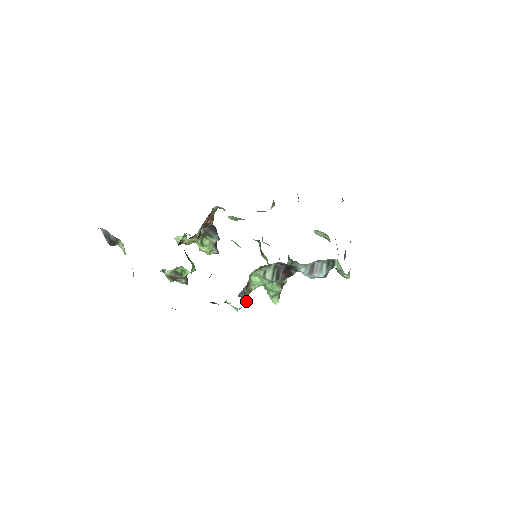
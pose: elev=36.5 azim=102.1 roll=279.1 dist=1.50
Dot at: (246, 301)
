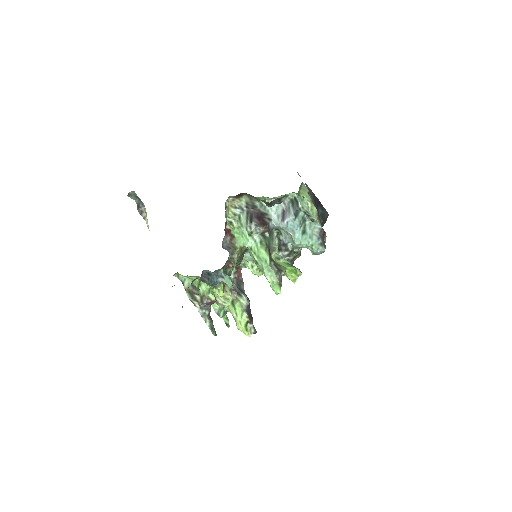
Dot at: (235, 263)
